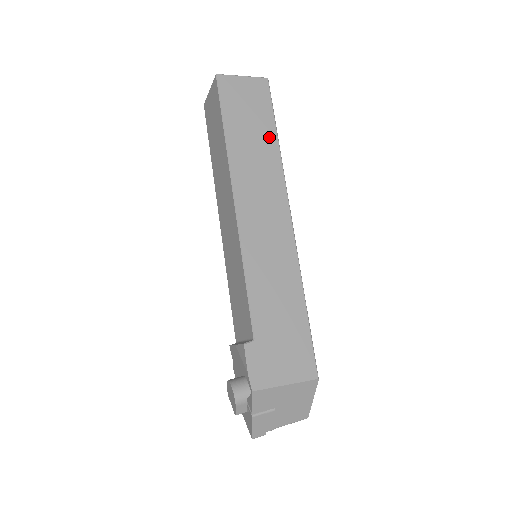
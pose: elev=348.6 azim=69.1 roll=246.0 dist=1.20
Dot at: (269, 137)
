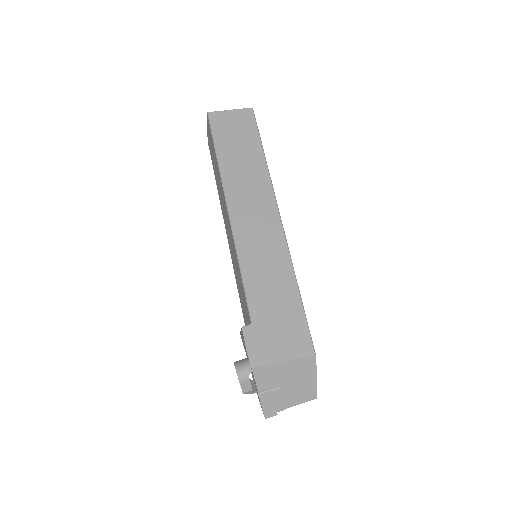
Dot at: (256, 154)
